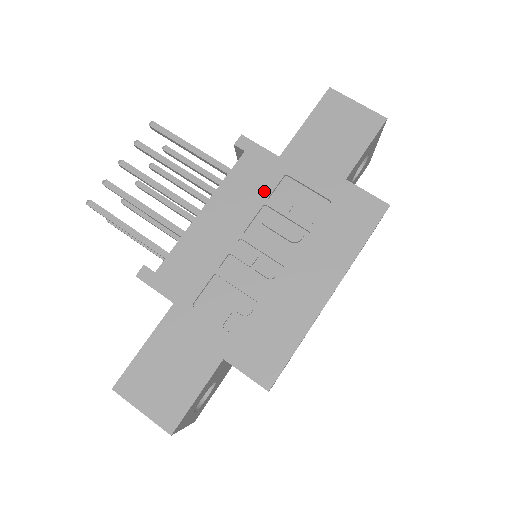
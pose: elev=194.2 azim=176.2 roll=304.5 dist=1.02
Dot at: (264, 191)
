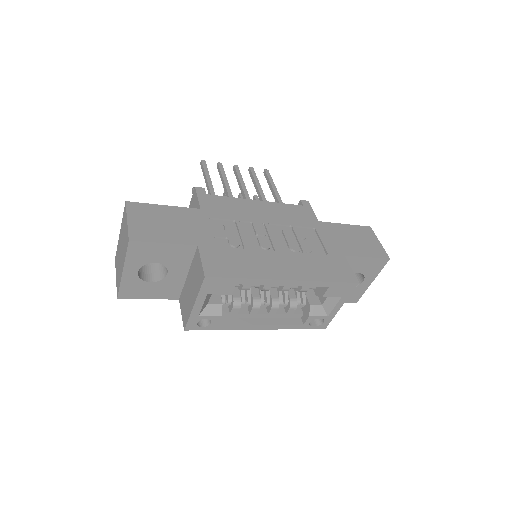
Dot at: (297, 222)
